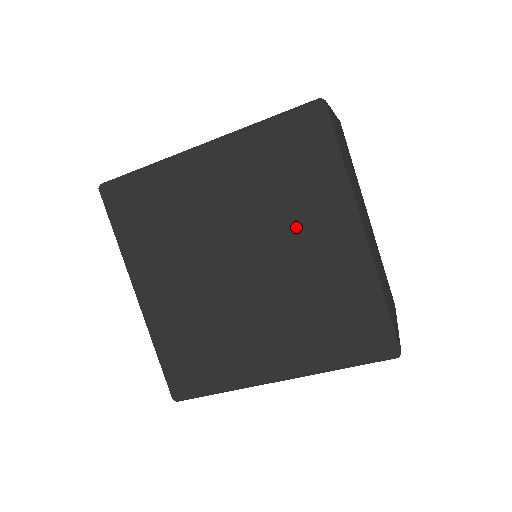
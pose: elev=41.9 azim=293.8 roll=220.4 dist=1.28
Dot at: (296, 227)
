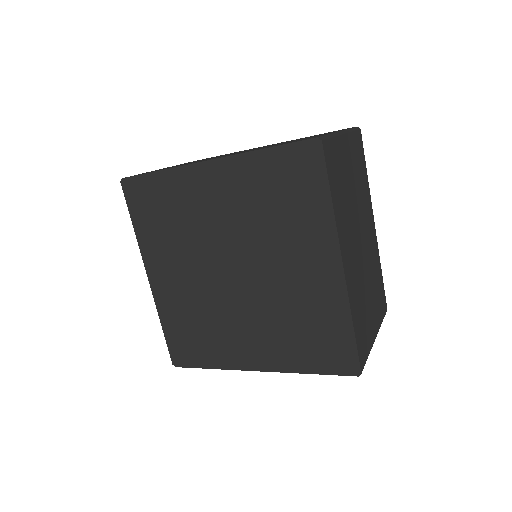
Dot at: (284, 250)
